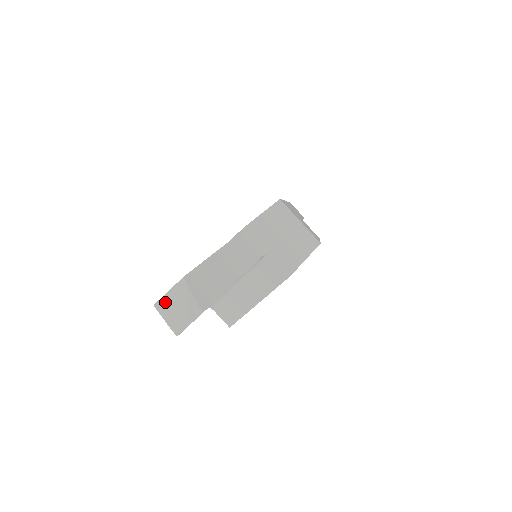
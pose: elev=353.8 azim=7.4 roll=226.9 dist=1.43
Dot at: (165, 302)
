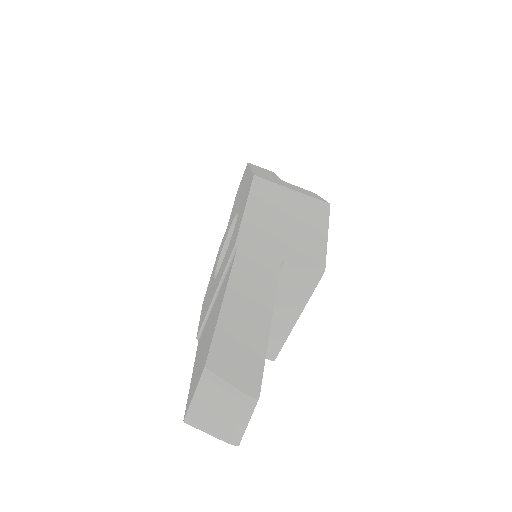
Dot at: (197, 411)
